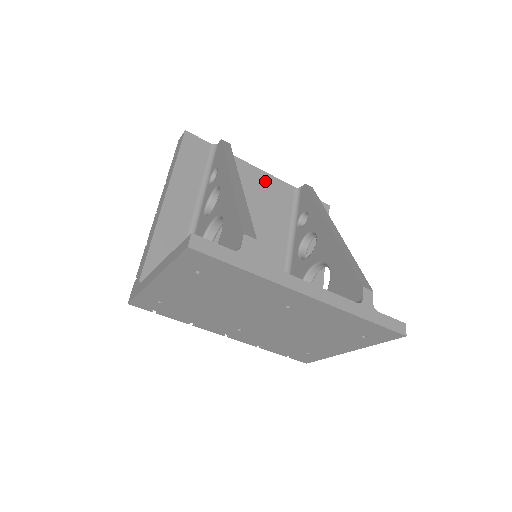
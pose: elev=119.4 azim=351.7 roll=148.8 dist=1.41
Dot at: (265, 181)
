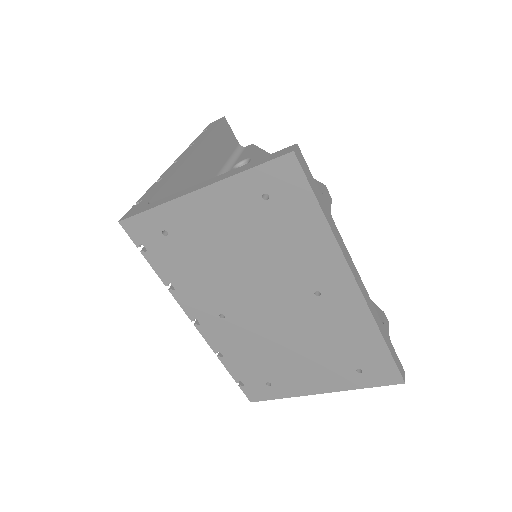
Dot at: occluded
